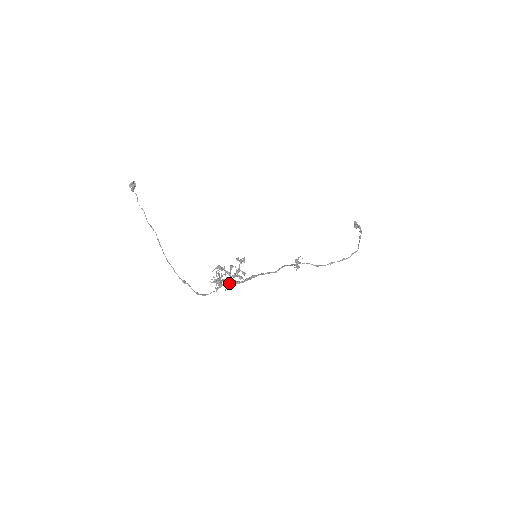
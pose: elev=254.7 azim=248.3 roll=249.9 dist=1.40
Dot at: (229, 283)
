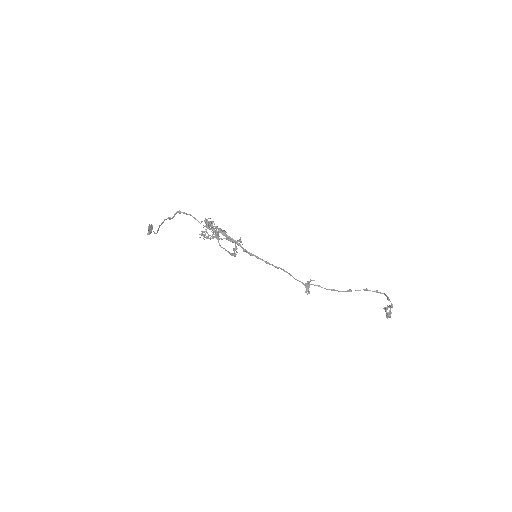
Dot at: (218, 231)
